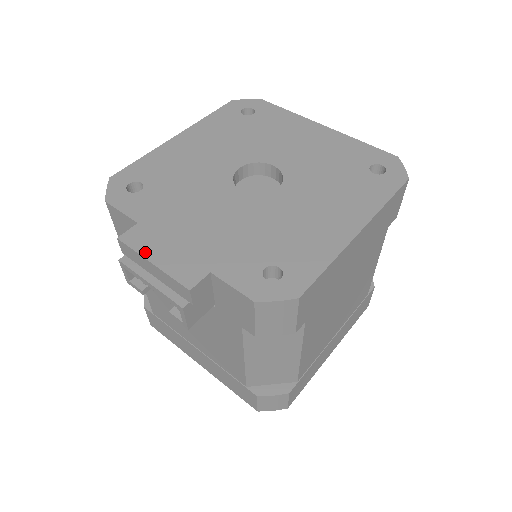
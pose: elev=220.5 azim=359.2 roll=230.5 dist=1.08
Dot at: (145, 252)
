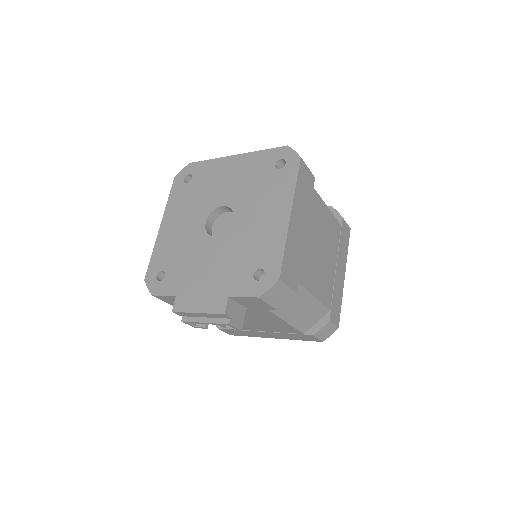
Dot at: (190, 309)
